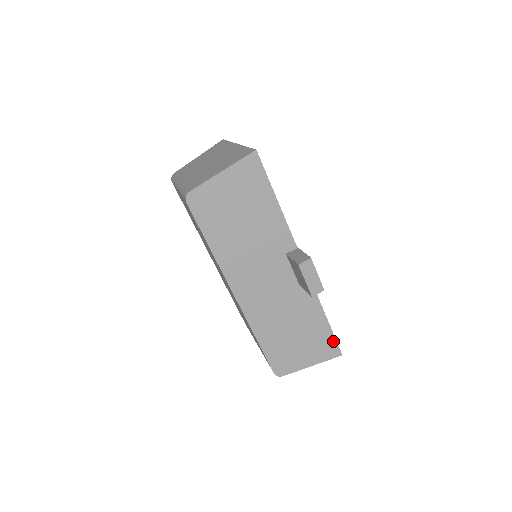
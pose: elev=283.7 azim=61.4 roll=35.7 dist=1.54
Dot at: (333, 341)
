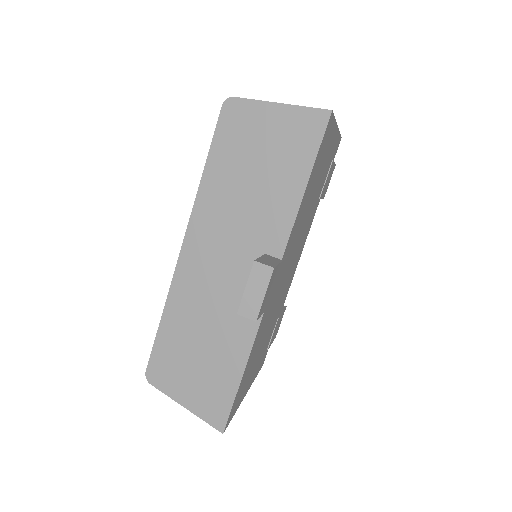
Dot at: (228, 406)
